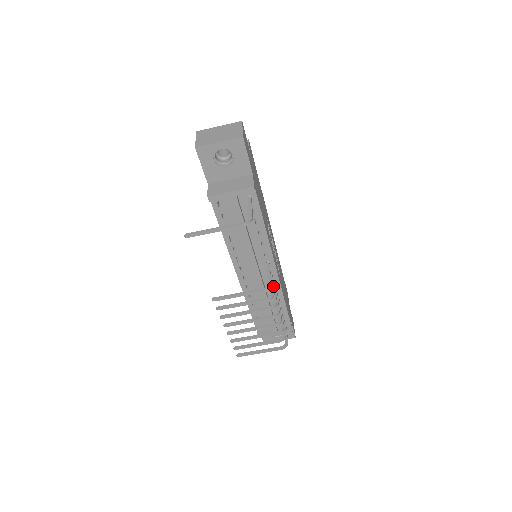
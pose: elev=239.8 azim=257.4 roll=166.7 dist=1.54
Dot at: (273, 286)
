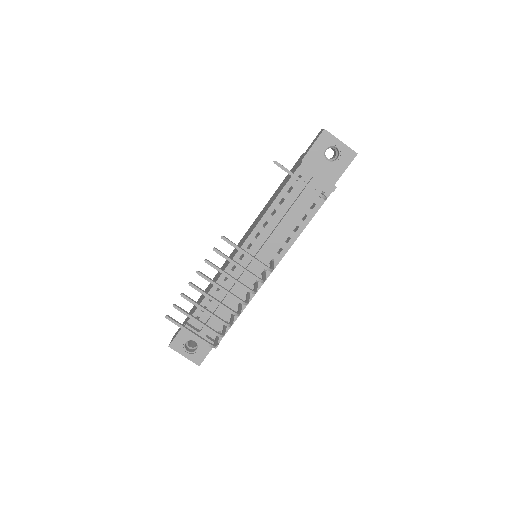
Dot at: (265, 277)
